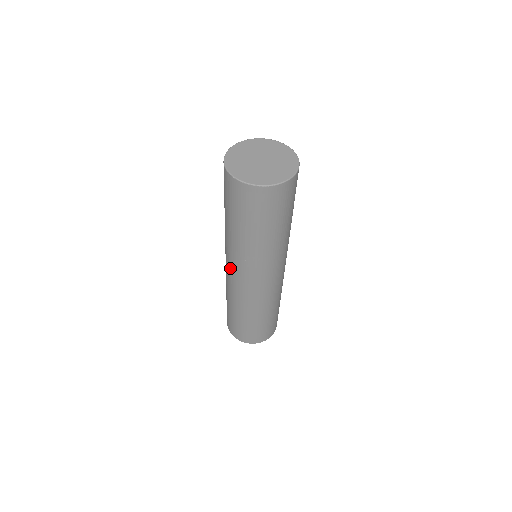
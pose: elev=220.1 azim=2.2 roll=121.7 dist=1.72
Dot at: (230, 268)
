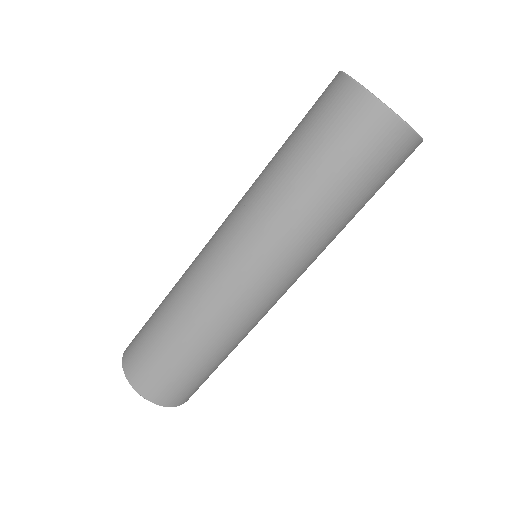
Dot at: (233, 257)
